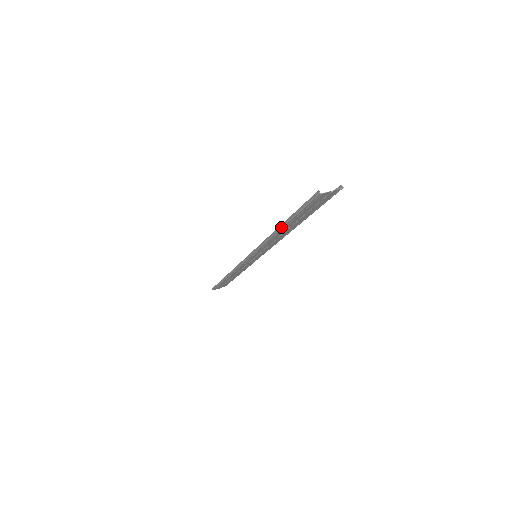
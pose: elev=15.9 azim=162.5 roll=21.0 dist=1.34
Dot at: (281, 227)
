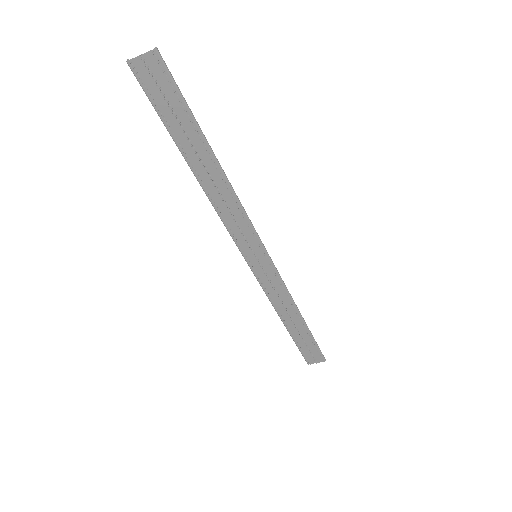
Dot at: (186, 161)
